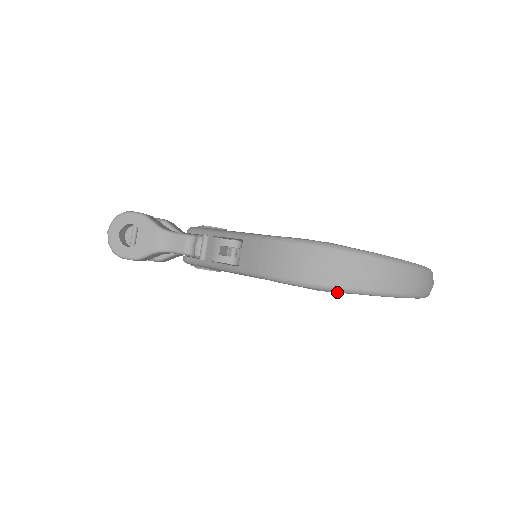
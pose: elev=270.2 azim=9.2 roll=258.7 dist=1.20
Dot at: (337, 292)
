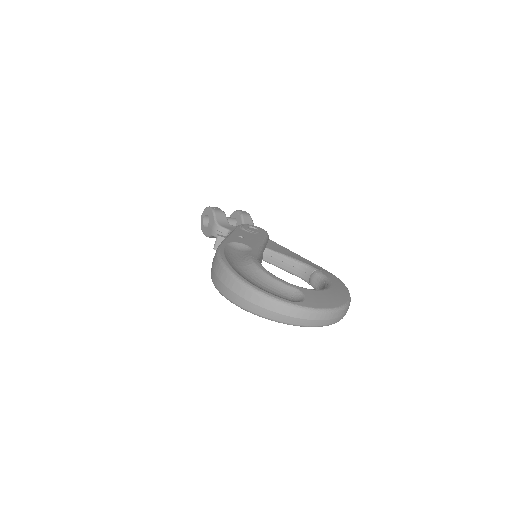
Dot at: occluded
